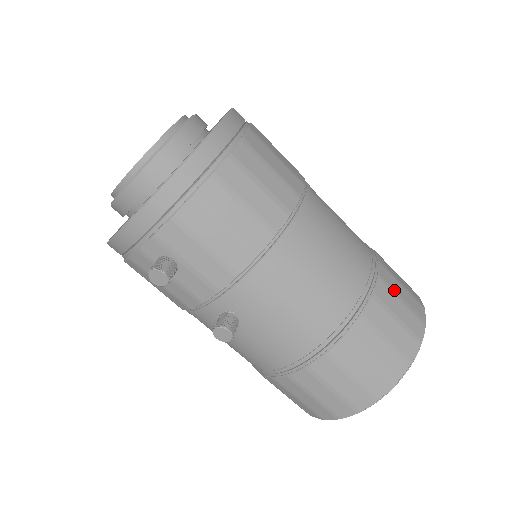
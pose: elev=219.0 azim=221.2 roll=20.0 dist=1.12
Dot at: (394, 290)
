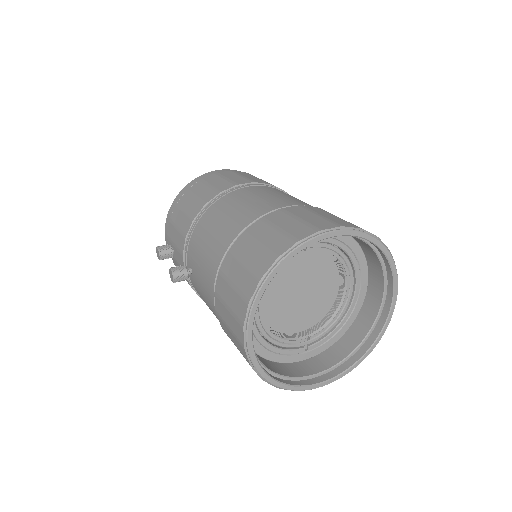
Dot at: (293, 214)
